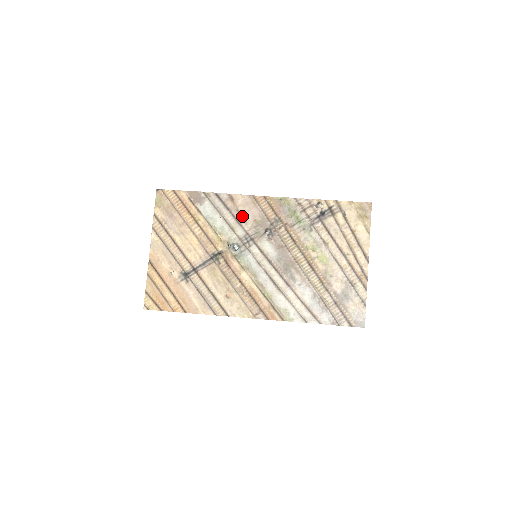
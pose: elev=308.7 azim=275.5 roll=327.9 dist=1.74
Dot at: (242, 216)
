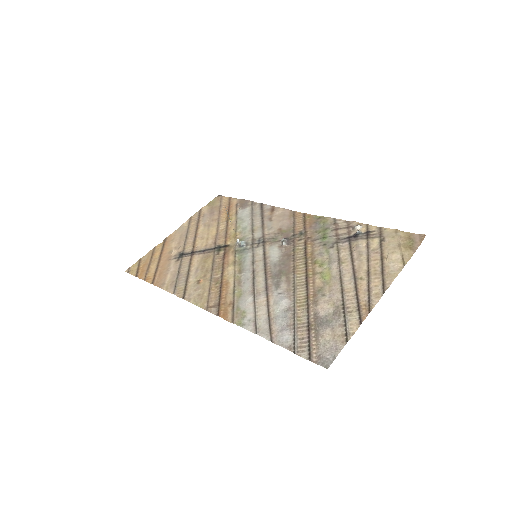
Dot at: (271, 223)
